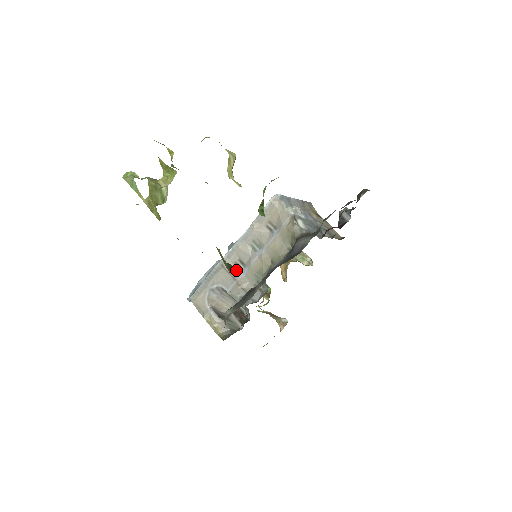
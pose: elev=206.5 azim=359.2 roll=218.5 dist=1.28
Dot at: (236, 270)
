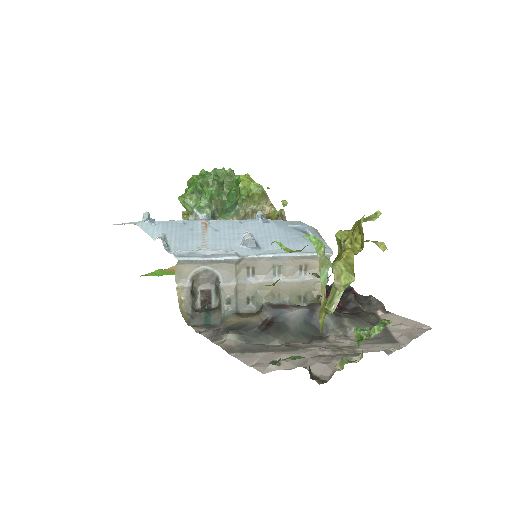
Dot at: (312, 373)
